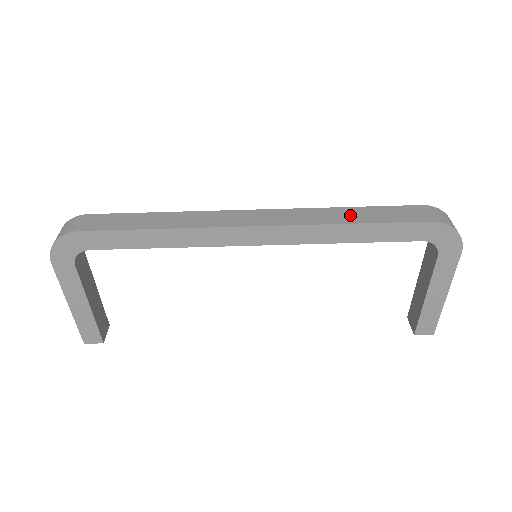
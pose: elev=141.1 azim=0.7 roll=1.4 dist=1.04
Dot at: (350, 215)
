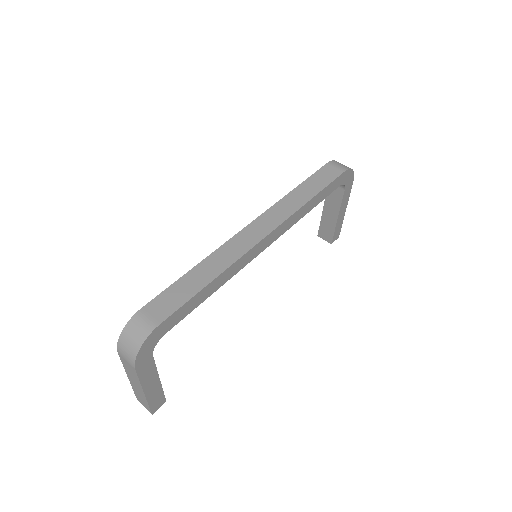
Dot at: (304, 193)
